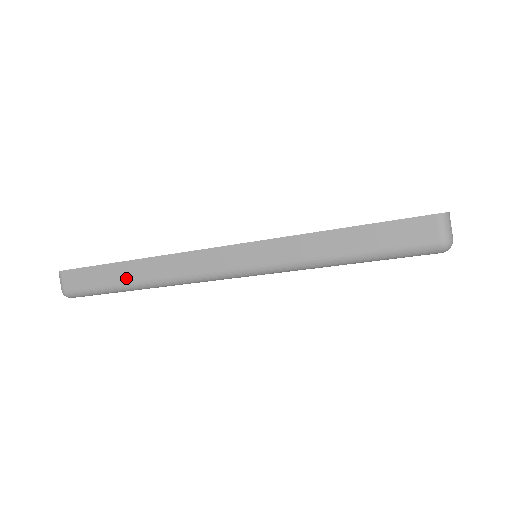
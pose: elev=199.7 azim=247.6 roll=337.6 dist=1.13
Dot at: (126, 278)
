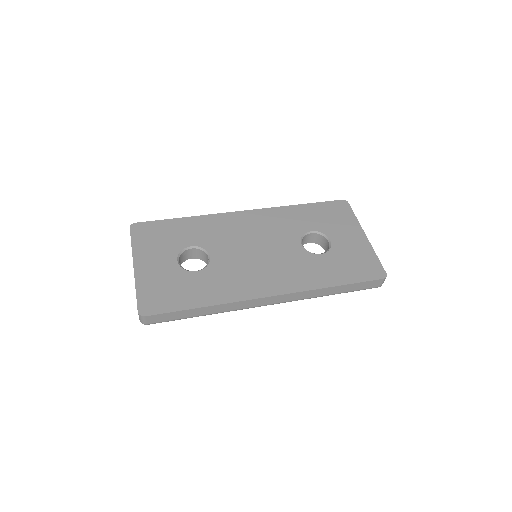
Dot at: (202, 314)
